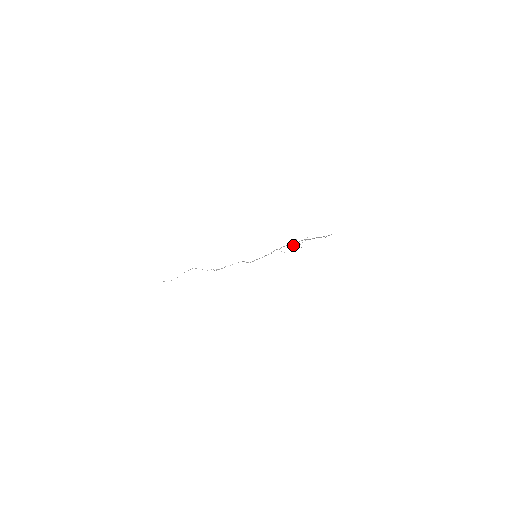
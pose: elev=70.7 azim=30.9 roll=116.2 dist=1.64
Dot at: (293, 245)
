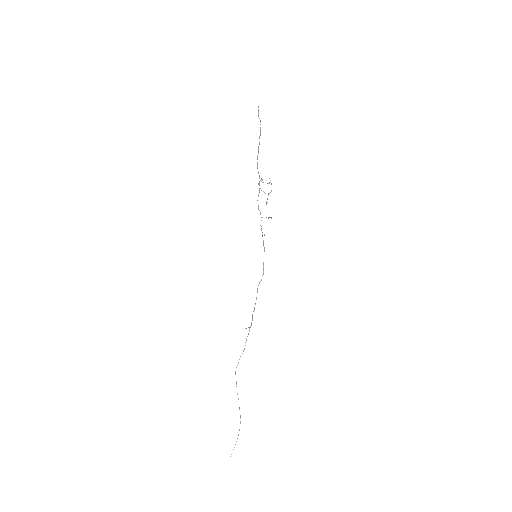
Dot at: occluded
